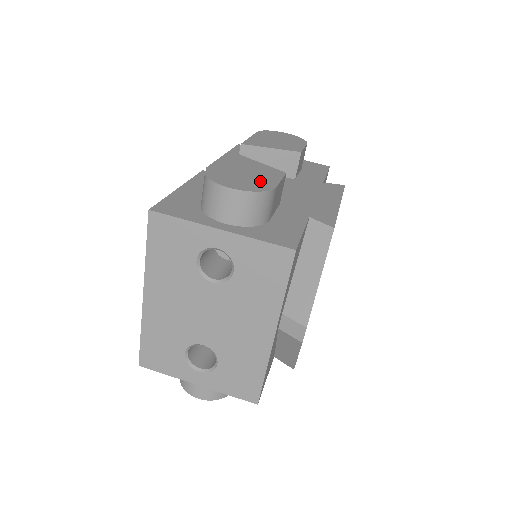
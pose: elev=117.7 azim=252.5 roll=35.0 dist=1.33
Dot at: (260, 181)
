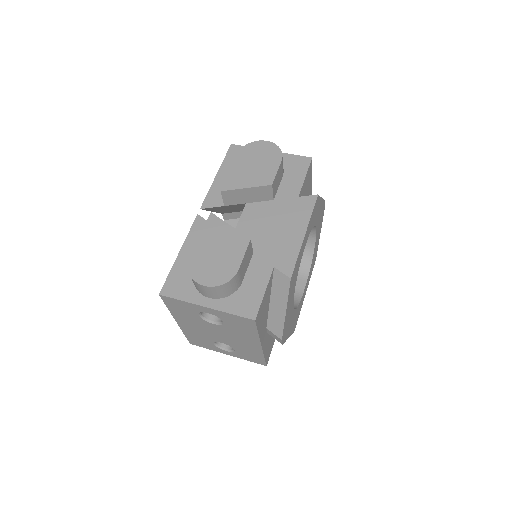
Dot at: (227, 265)
